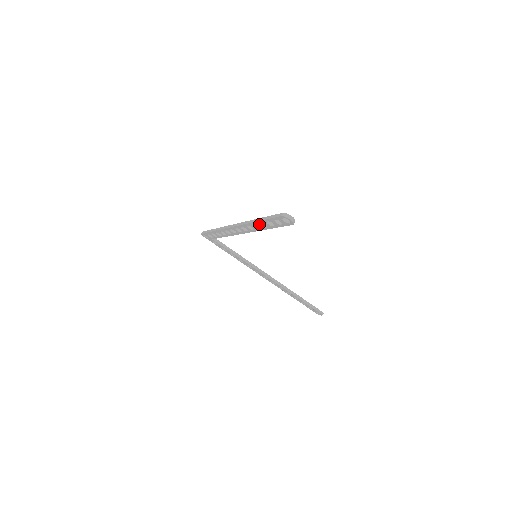
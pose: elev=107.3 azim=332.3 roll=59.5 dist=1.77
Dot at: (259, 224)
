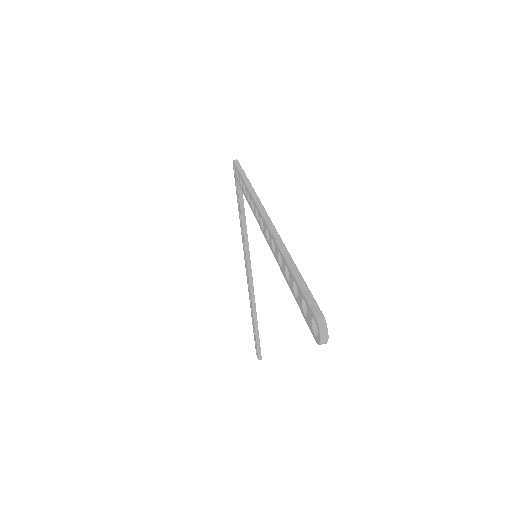
Dot at: (285, 264)
